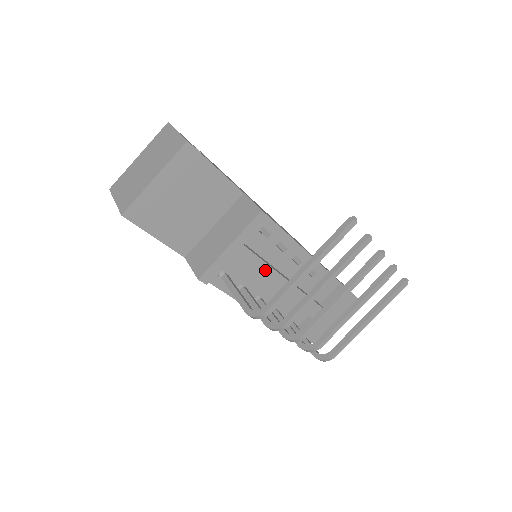
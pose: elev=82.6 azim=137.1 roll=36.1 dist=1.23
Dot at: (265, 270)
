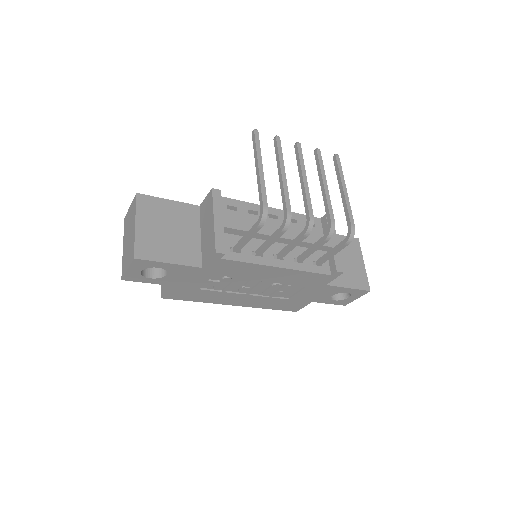
Dot at: occluded
